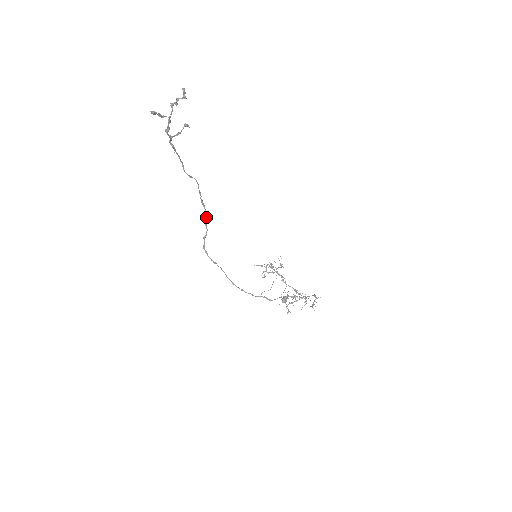
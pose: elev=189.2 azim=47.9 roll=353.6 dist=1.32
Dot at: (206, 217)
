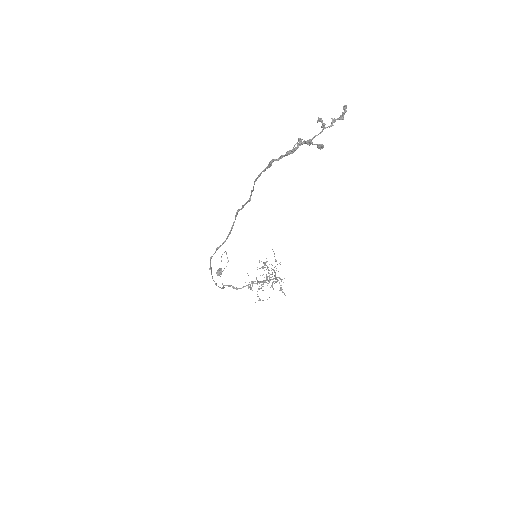
Dot at: occluded
